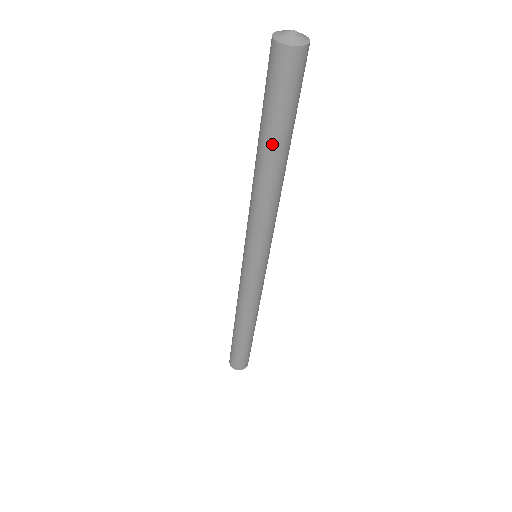
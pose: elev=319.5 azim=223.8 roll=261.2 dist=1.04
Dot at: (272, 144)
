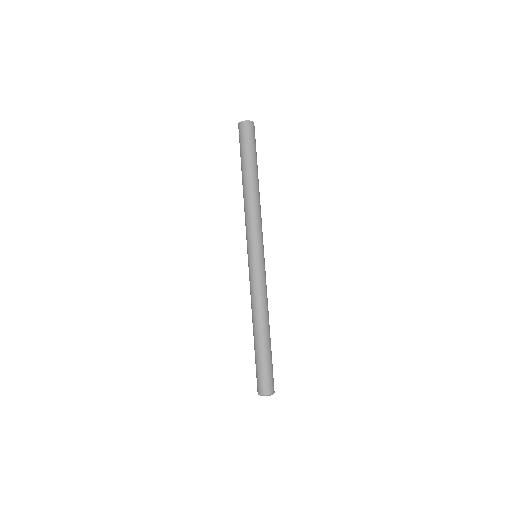
Dot at: (244, 168)
